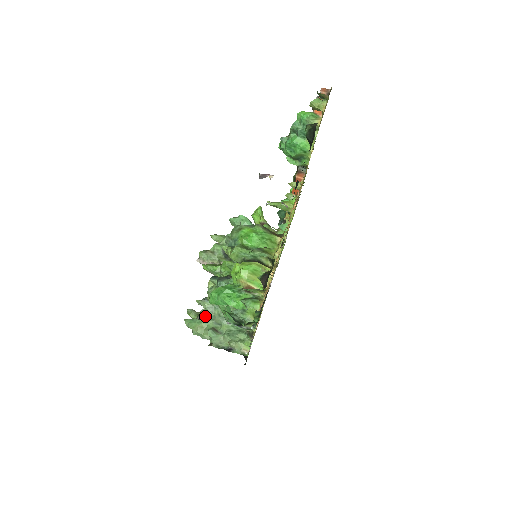
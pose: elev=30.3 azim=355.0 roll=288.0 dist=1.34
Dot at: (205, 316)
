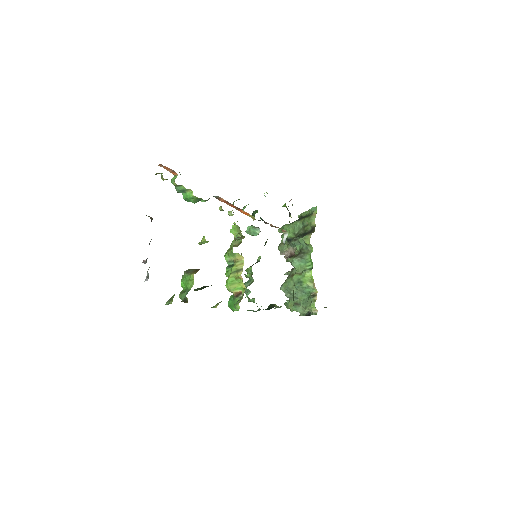
Dot at: (287, 297)
